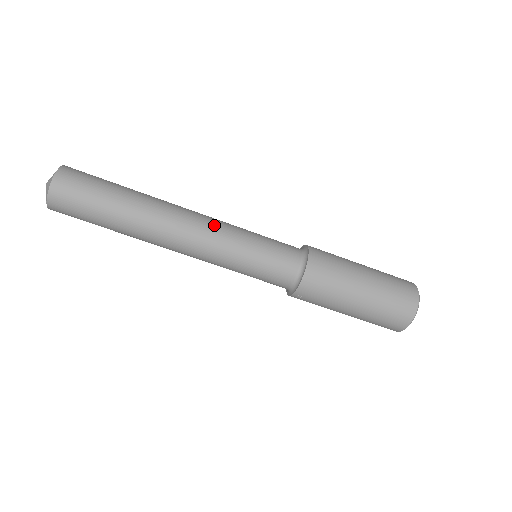
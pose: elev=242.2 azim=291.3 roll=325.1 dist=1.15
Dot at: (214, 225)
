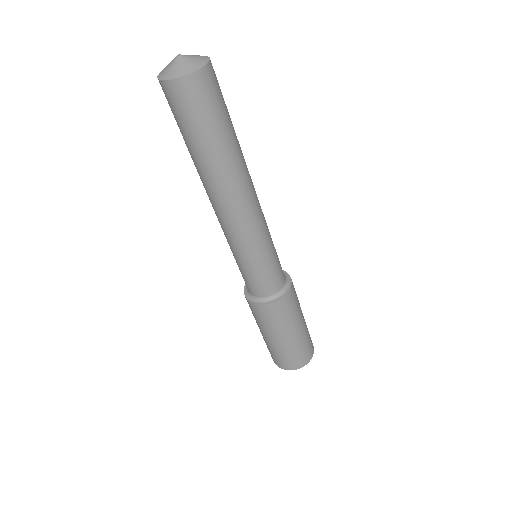
Dot at: occluded
